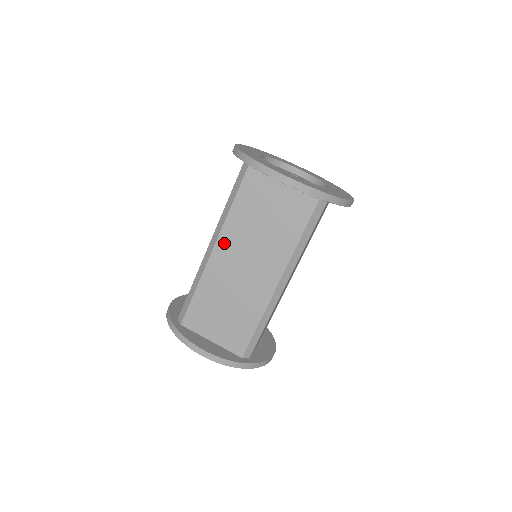
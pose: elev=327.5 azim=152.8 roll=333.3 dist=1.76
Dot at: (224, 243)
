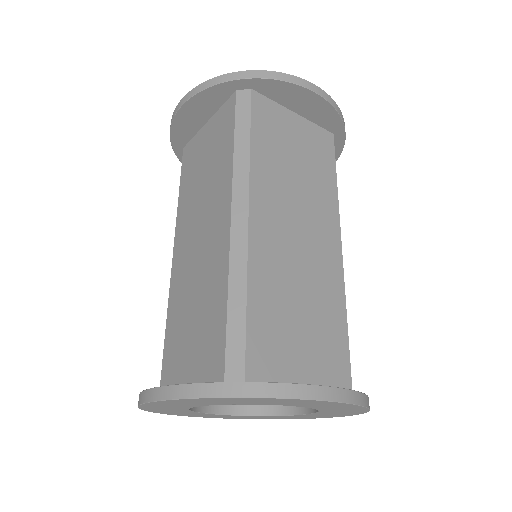
Dot at: (260, 201)
